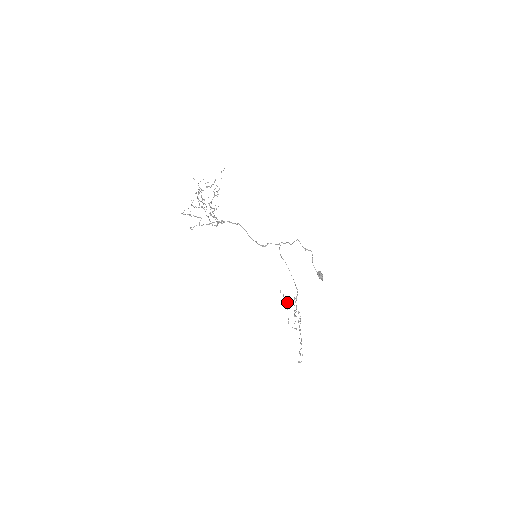
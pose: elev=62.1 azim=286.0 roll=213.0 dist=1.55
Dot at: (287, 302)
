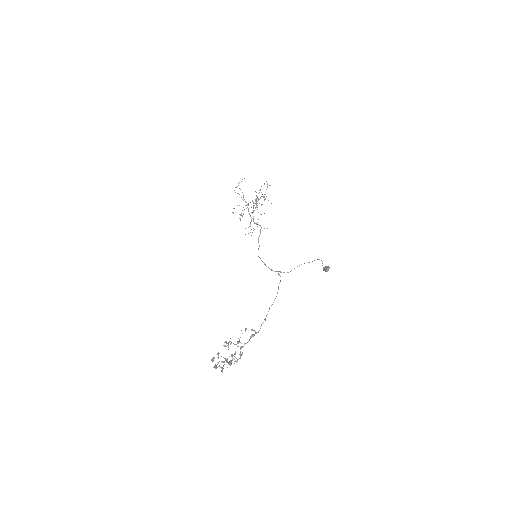
Dot at: occluded
